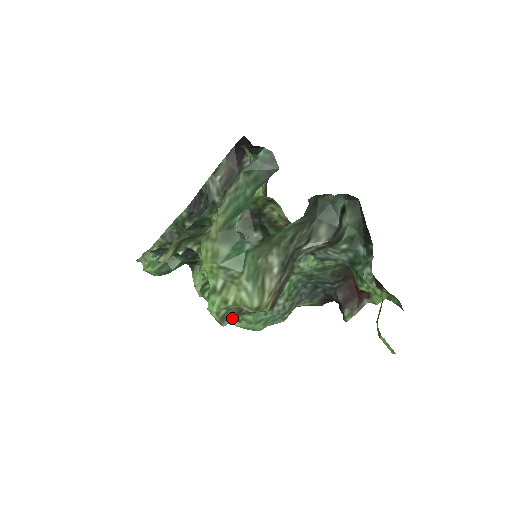
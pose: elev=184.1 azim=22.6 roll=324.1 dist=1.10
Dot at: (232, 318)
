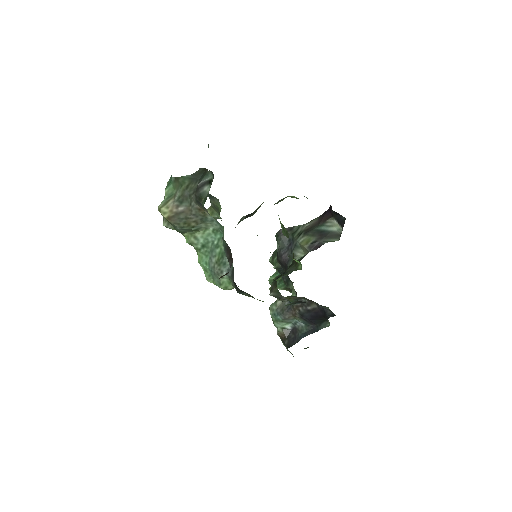
Dot at: (165, 222)
